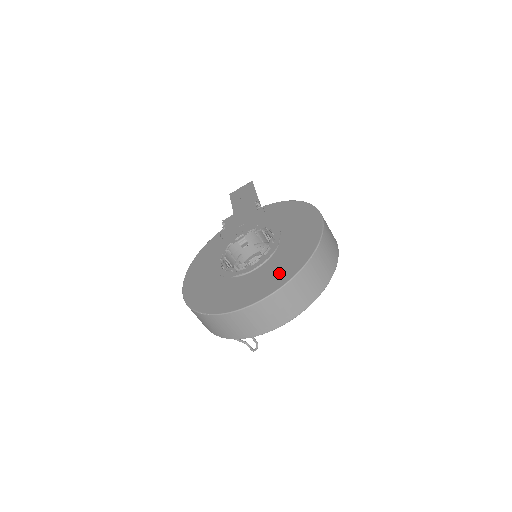
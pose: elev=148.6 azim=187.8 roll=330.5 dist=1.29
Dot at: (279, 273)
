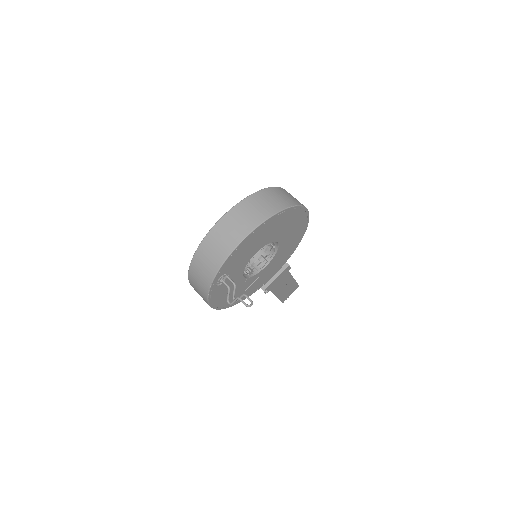
Dot at: occluded
